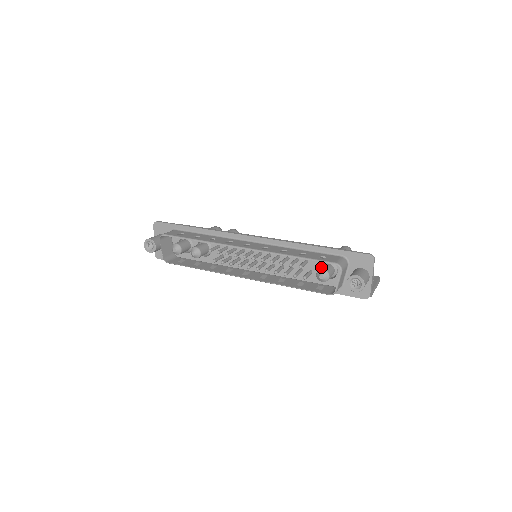
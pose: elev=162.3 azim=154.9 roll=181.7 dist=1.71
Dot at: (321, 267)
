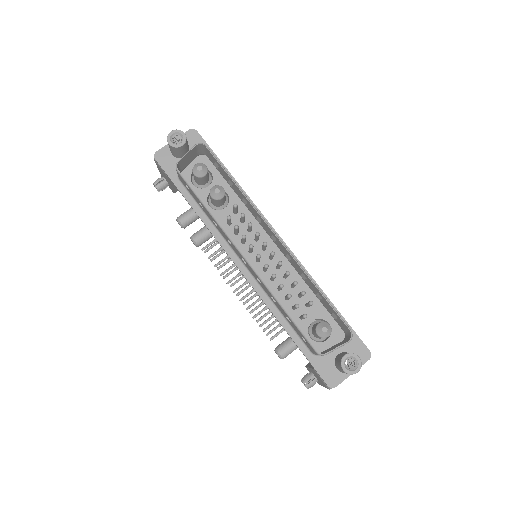
Dot at: occluded
